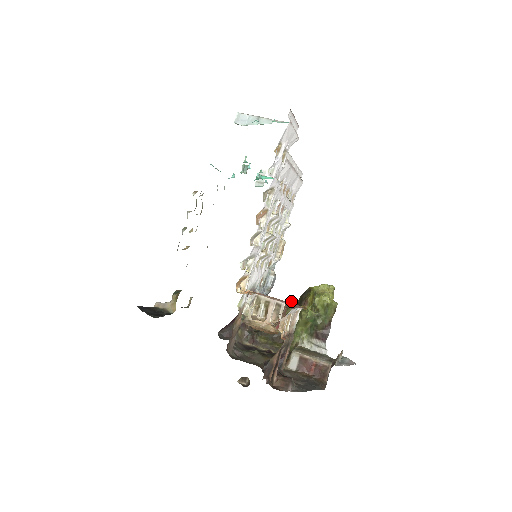
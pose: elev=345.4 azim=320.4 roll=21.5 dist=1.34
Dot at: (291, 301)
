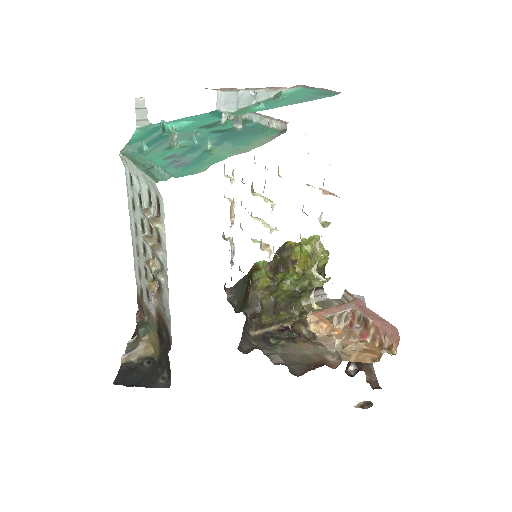
Dot at: (264, 262)
